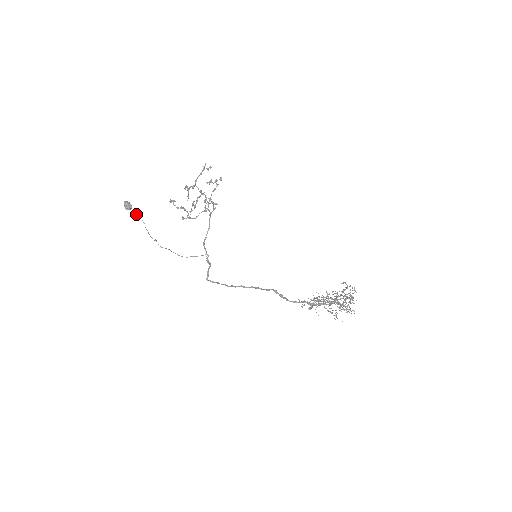
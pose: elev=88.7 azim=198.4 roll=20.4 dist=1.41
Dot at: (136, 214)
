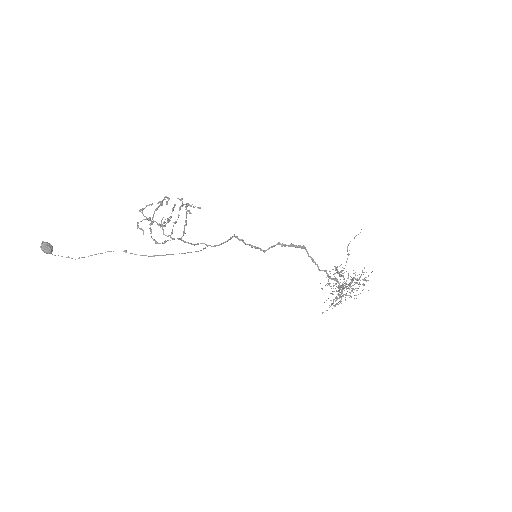
Dot at: (62, 256)
